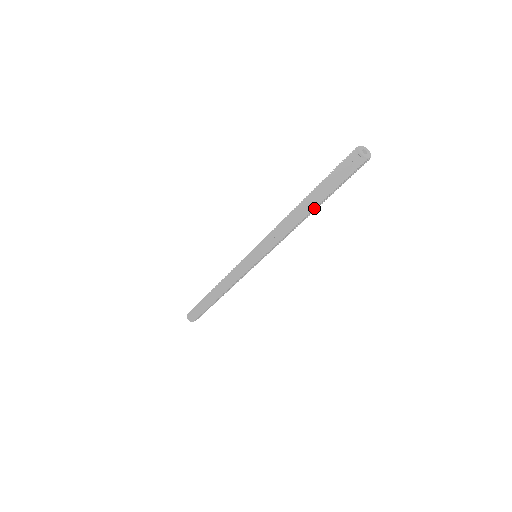
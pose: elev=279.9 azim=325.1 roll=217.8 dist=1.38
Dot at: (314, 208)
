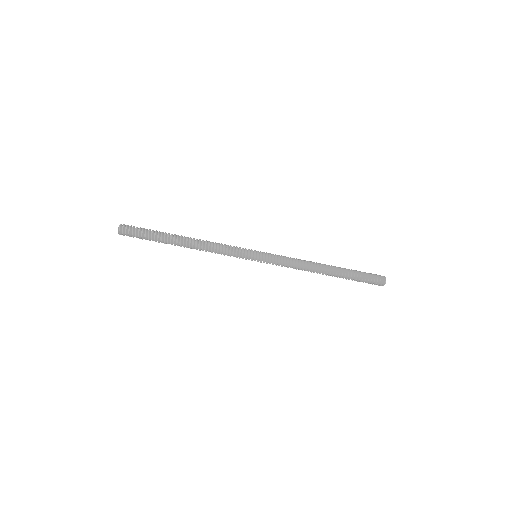
Dot at: occluded
